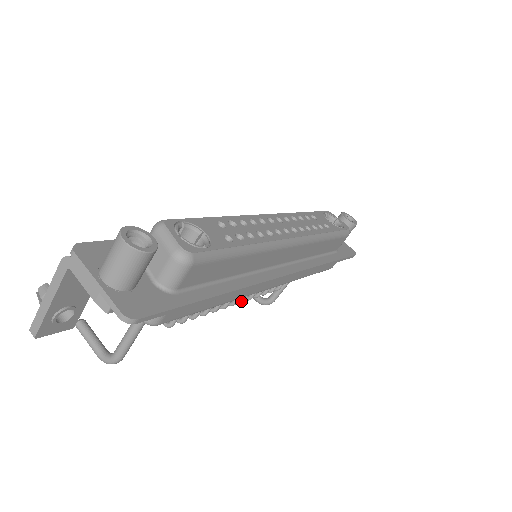
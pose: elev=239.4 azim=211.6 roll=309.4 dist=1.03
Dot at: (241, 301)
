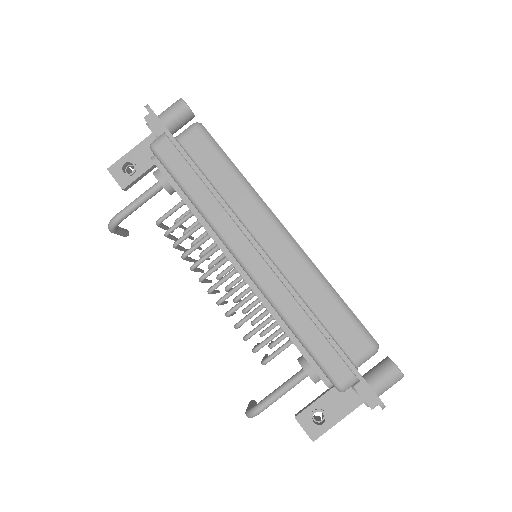
Dot at: (220, 299)
